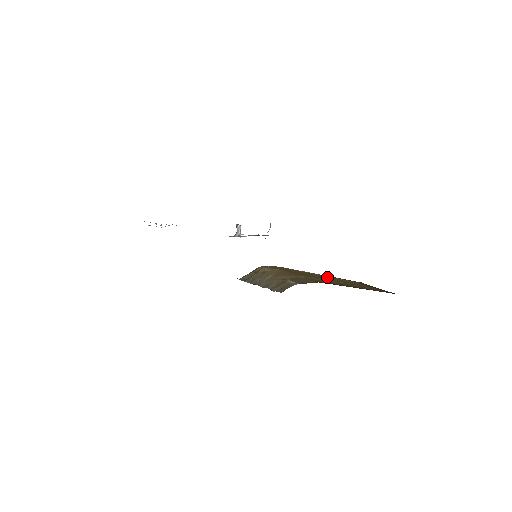
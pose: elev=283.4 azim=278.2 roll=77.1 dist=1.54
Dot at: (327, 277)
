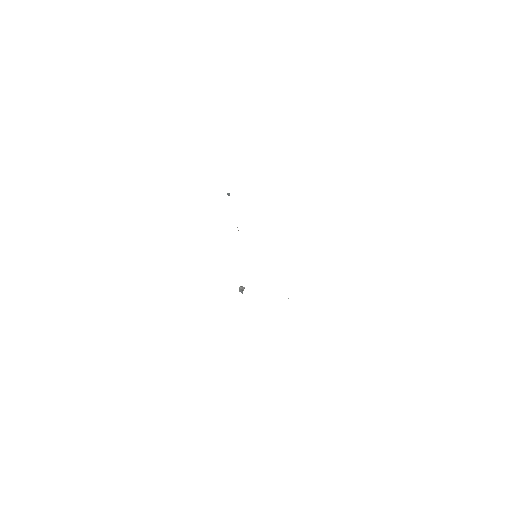
Dot at: occluded
